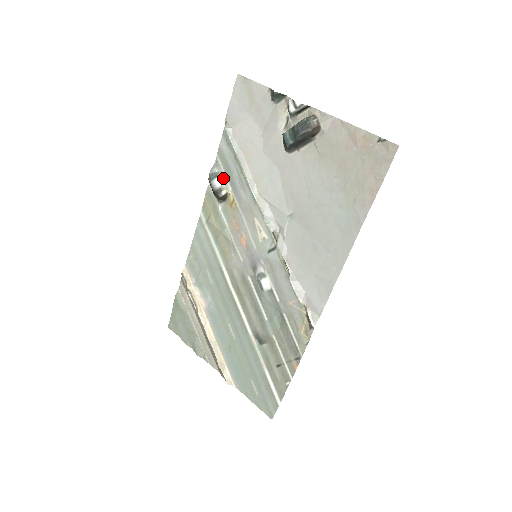
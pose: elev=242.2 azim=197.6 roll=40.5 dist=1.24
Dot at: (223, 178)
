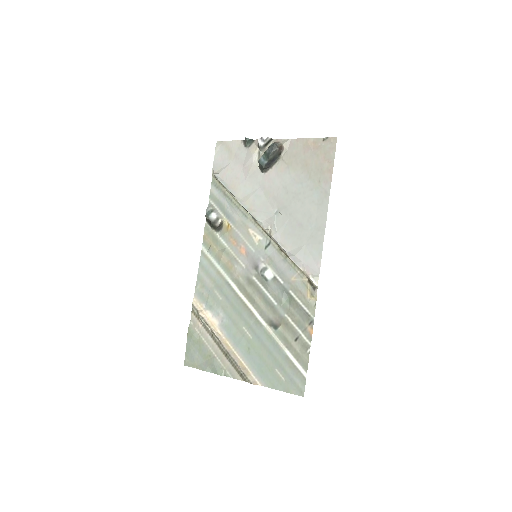
Dot at: (217, 212)
